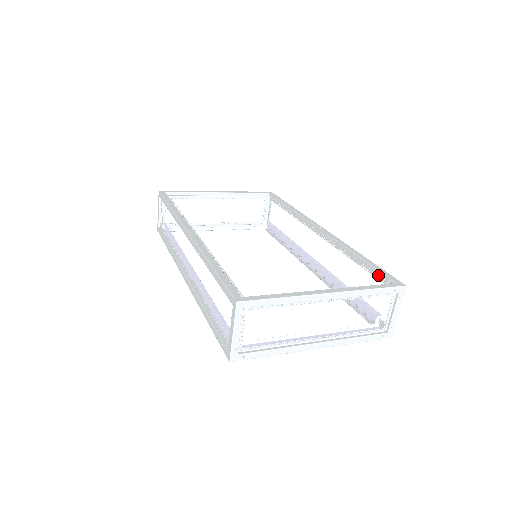
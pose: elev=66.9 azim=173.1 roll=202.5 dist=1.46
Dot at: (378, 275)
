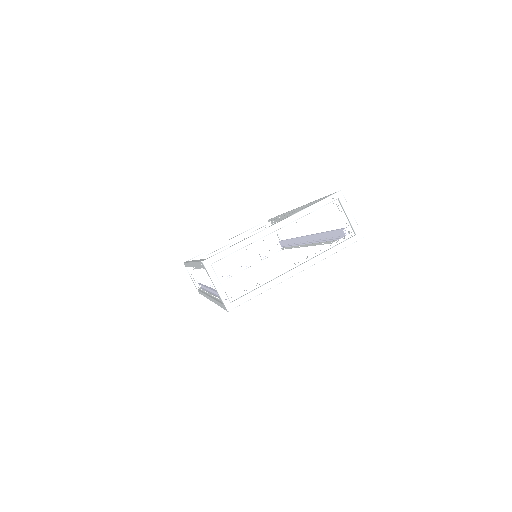
Dot at: occluded
